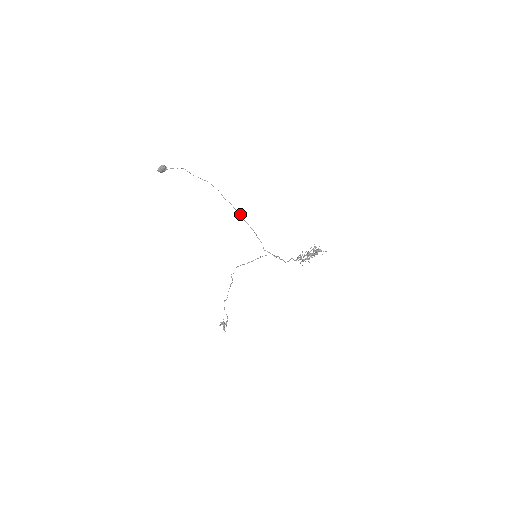
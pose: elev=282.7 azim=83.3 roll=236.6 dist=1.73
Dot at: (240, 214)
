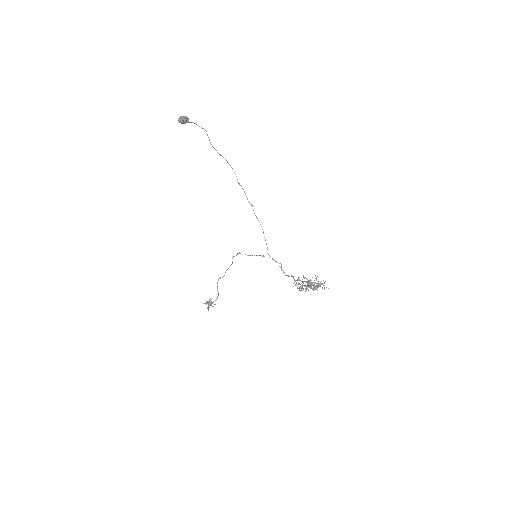
Dot at: (251, 205)
